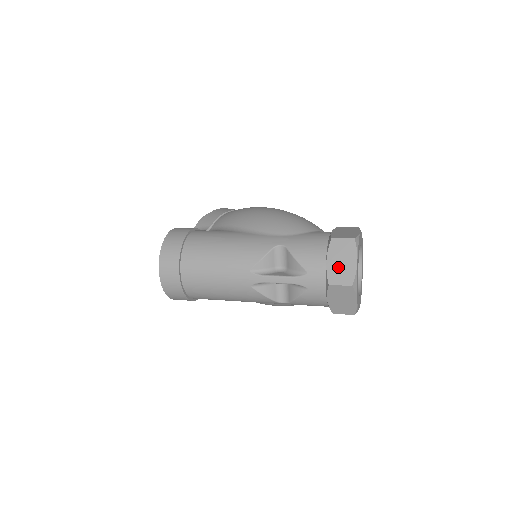
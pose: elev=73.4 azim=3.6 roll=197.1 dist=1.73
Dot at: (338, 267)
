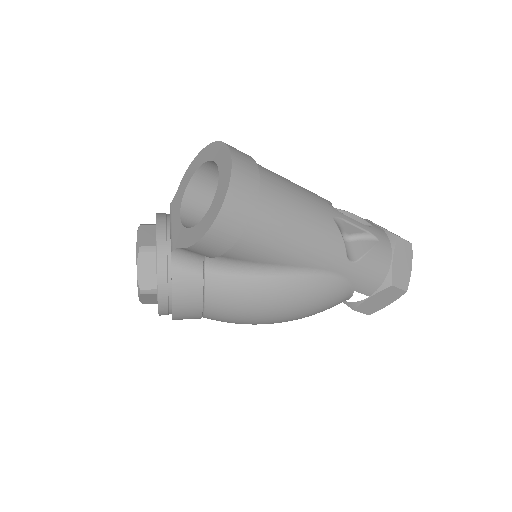
Dot at: occluded
